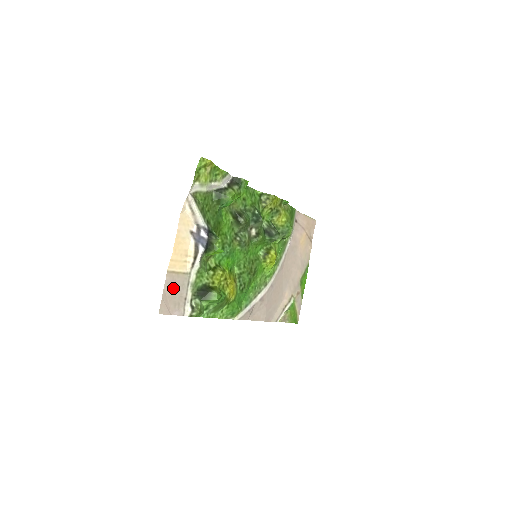
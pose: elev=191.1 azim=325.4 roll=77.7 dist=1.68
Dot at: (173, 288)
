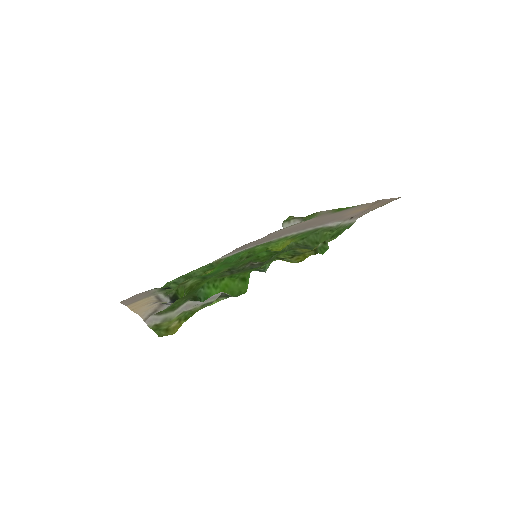
Dot at: (135, 300)
